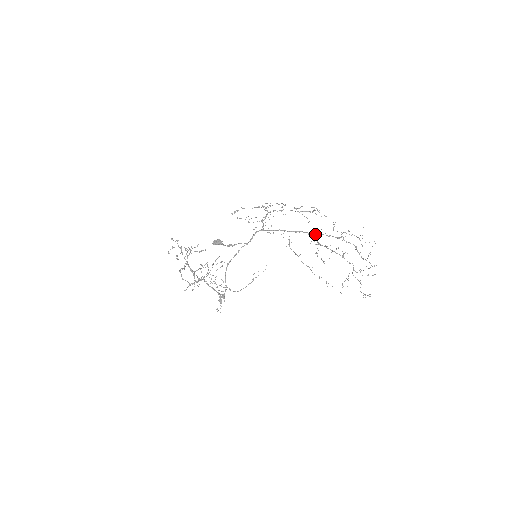
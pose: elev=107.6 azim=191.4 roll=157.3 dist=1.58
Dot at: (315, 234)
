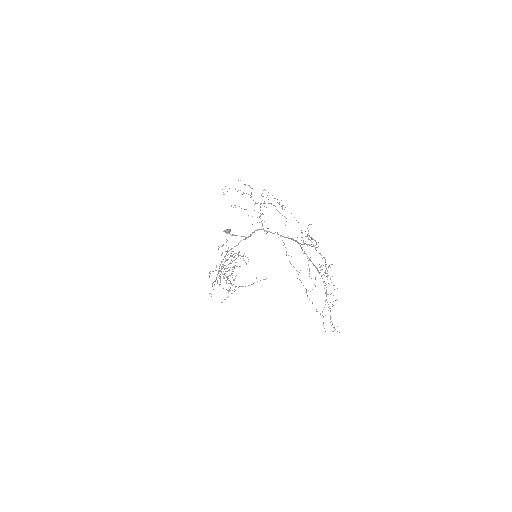
Dot at: (302, 244)
